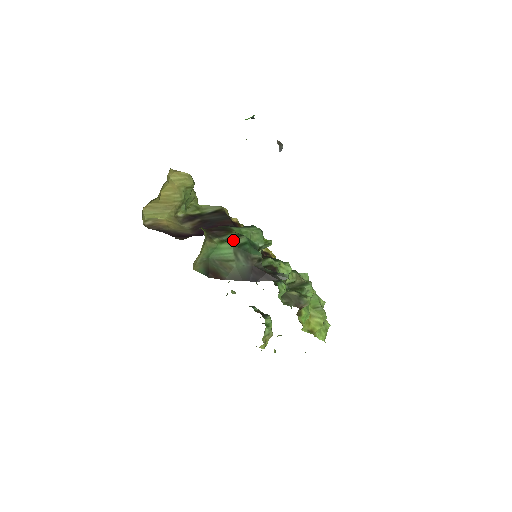
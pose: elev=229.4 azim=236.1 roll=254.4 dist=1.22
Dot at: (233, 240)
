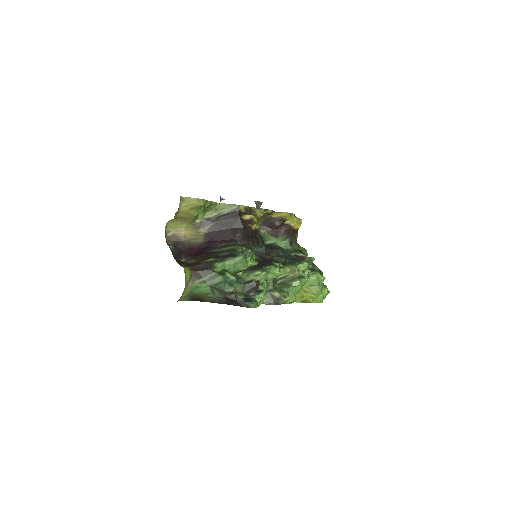
Dot at: (211, 281)
